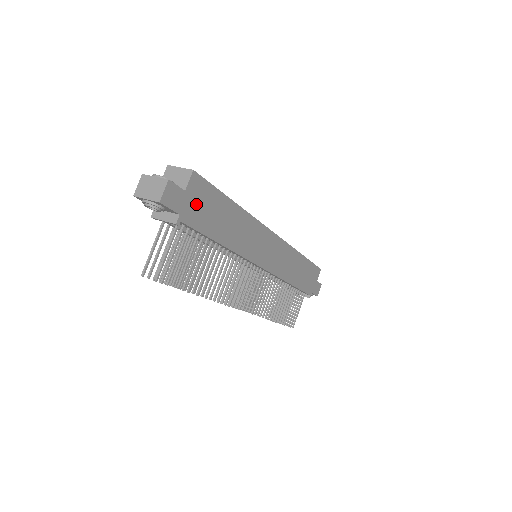
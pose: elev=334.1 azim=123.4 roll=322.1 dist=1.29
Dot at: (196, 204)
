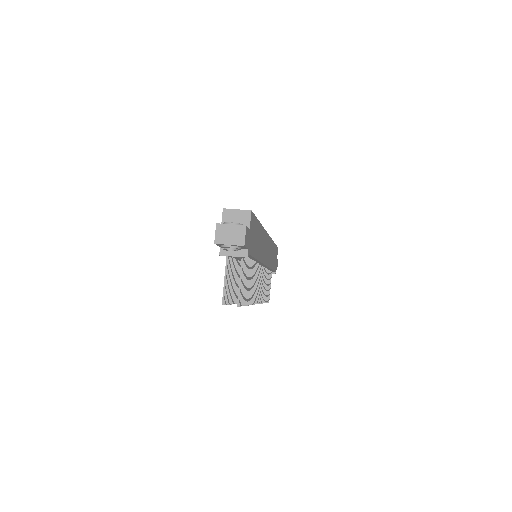
Dot at: (252, 236)
